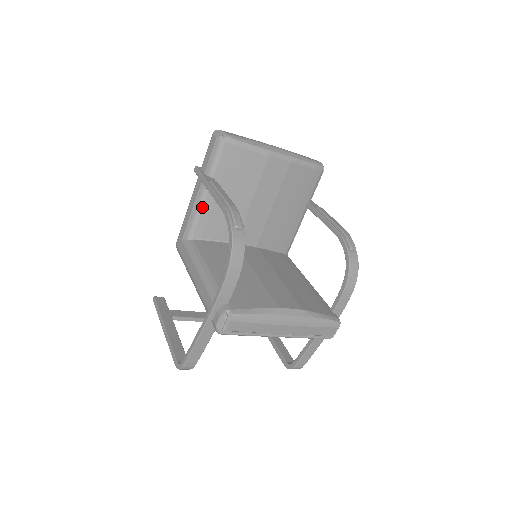
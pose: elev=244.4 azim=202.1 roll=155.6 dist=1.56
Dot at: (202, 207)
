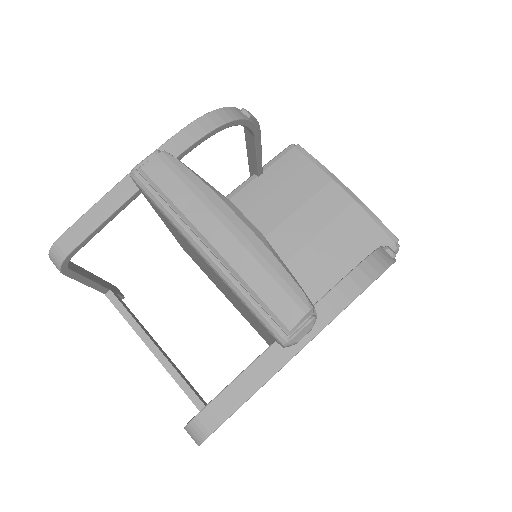
Dot at: (234, 194)
